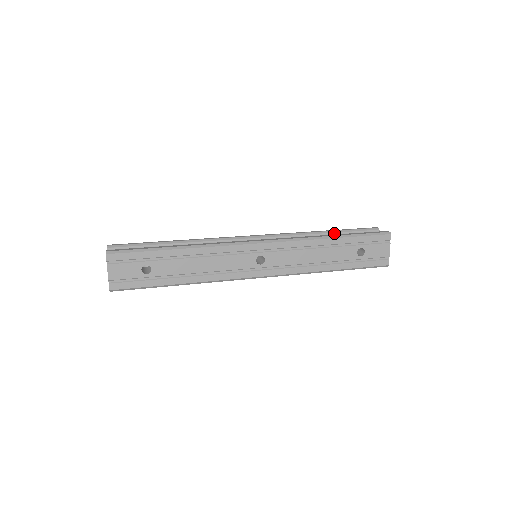
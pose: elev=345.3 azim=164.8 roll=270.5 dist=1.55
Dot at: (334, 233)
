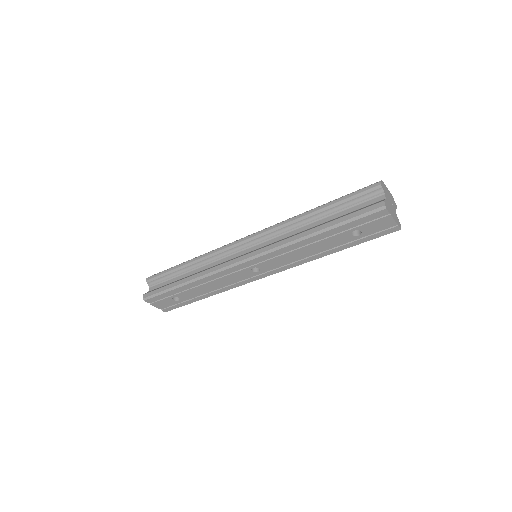
Dot at: (325, 211)
